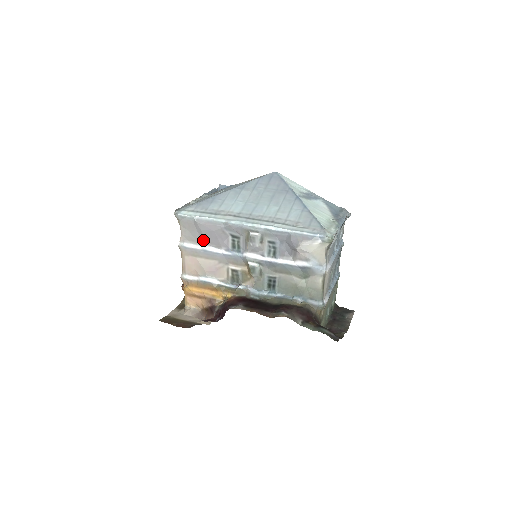
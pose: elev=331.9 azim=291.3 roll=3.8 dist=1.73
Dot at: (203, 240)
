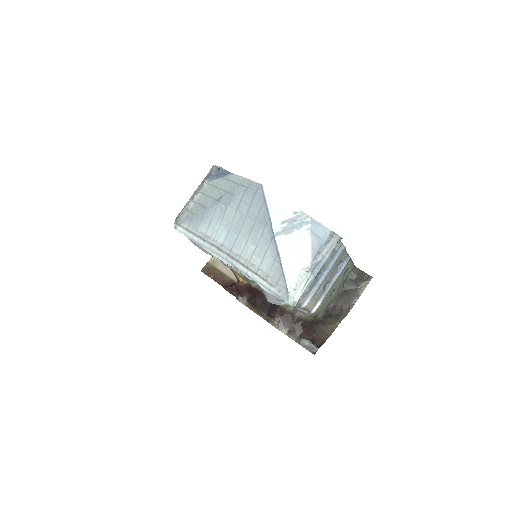
Dot at: occluded
